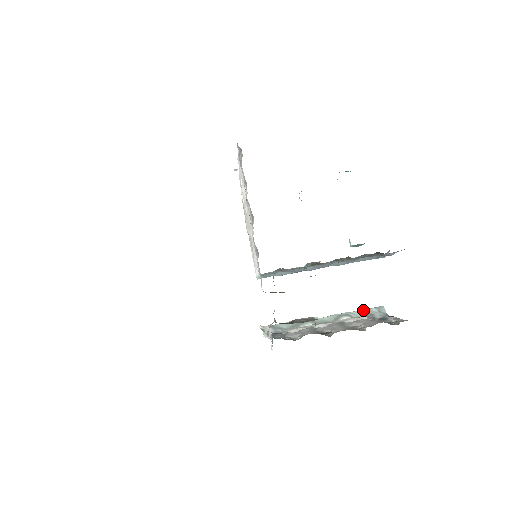
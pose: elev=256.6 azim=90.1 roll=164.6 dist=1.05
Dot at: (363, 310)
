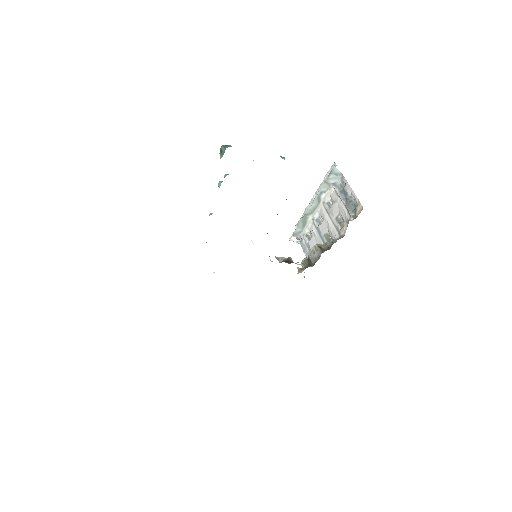
Dot at: (327, 182)
